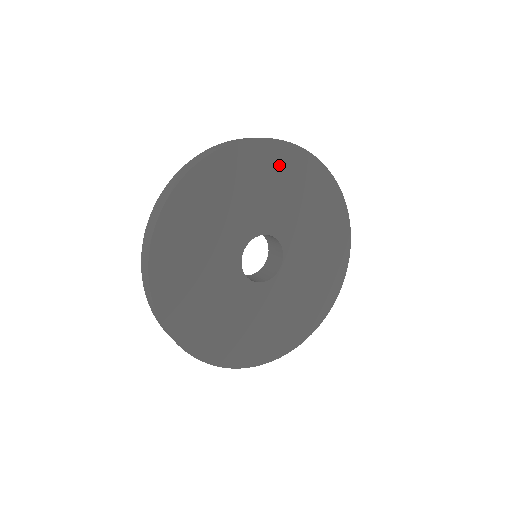
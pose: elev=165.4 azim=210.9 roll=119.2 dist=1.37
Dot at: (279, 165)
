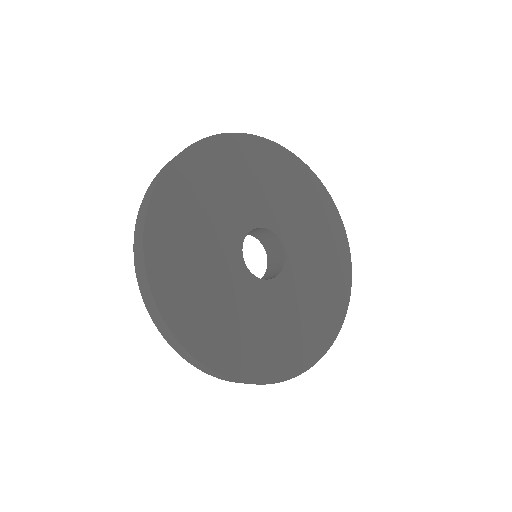
Dot at: (266, 161)
